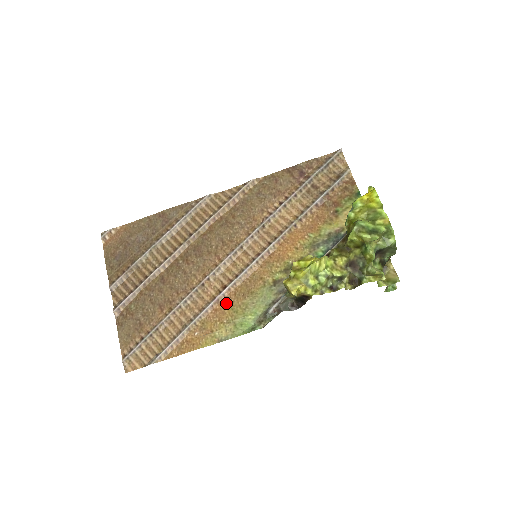
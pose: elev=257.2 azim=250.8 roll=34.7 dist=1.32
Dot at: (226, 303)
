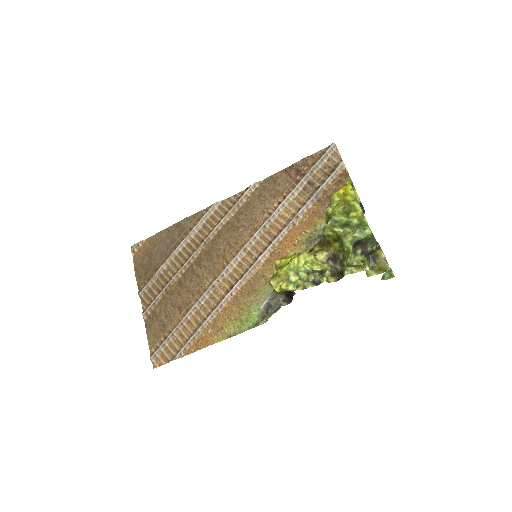
Dot at: (234, 302)
